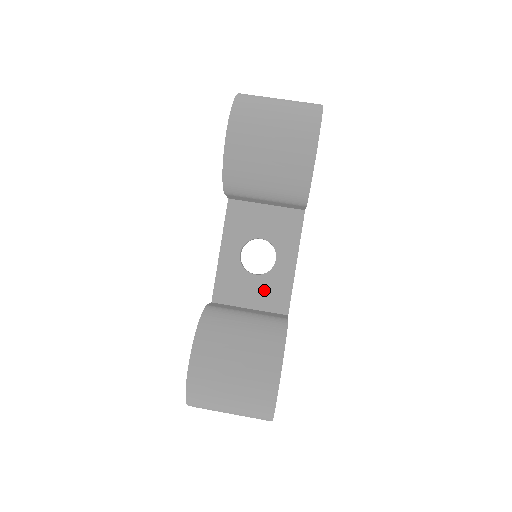
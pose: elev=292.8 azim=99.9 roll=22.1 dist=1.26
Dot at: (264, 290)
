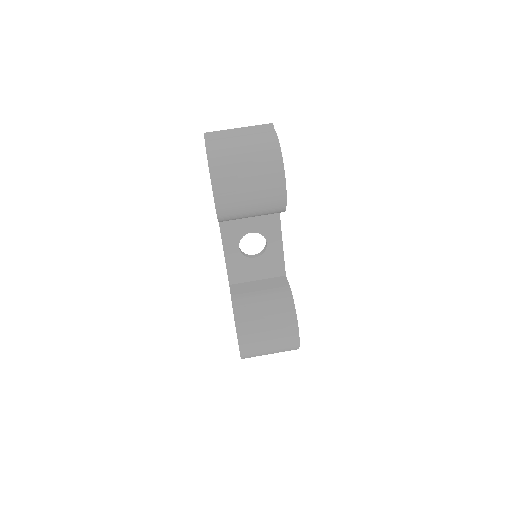
Dot at: (264, 265)
